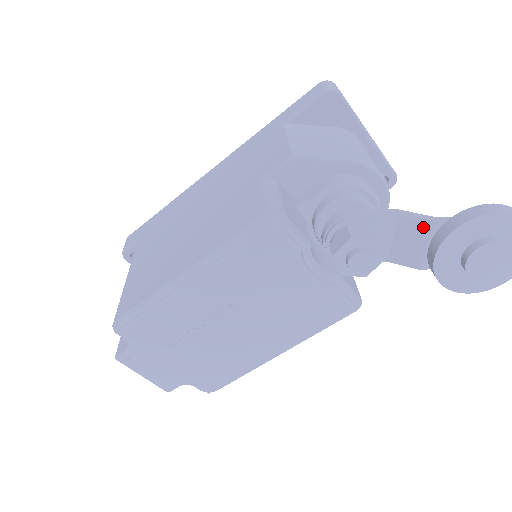
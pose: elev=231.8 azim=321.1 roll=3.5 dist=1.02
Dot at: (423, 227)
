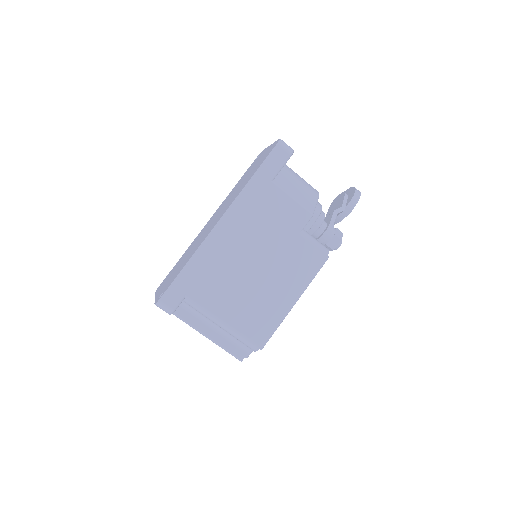
Dot at: occluded
